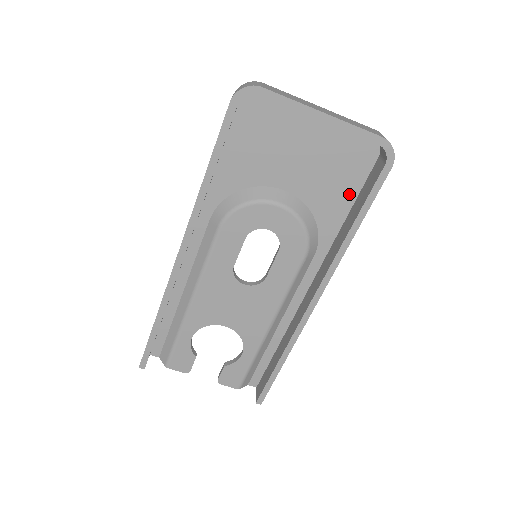
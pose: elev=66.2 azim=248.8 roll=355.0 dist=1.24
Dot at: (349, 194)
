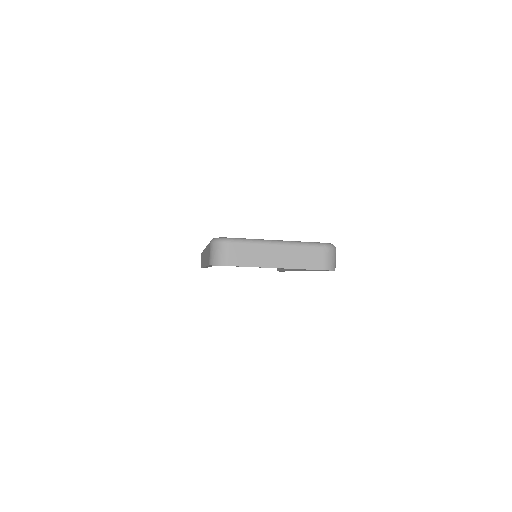
Dot at: occluded
